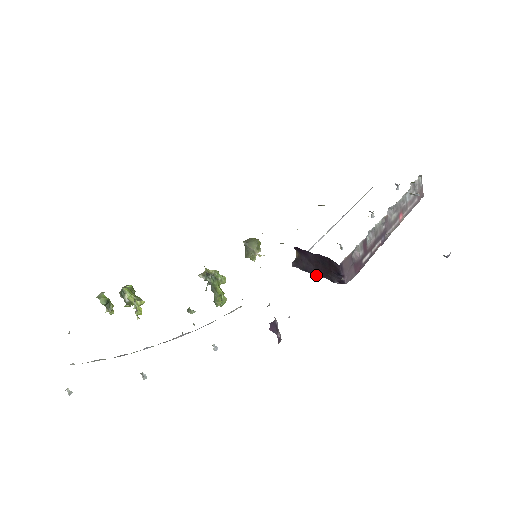
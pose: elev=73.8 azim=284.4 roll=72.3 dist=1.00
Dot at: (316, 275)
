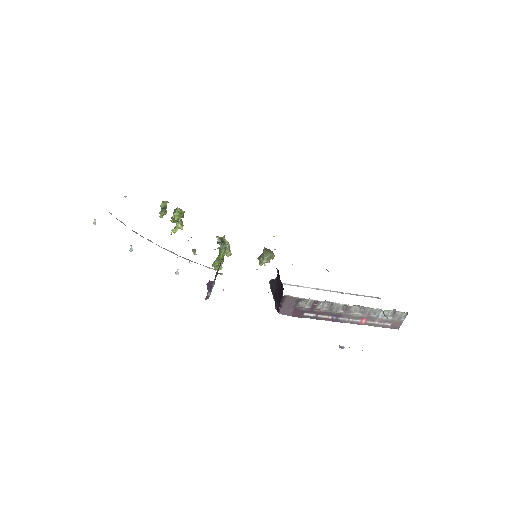
Dot at: (273, 296)
